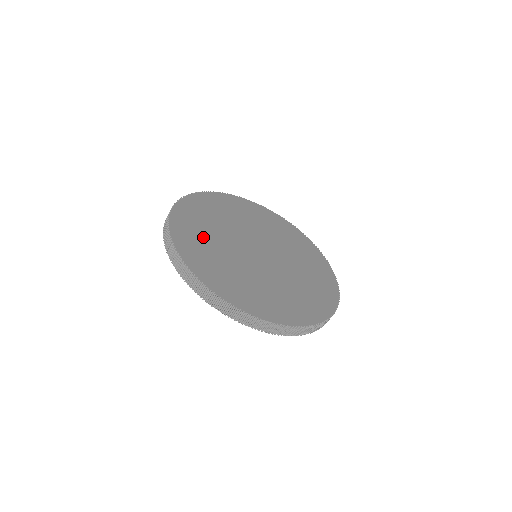
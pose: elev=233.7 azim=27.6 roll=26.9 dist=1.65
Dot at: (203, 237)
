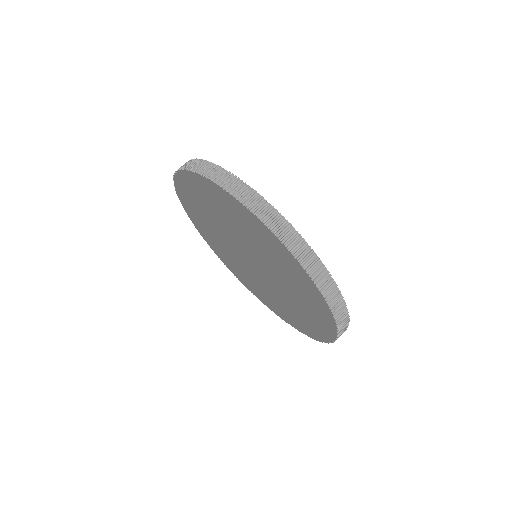
Dot at: occluded
